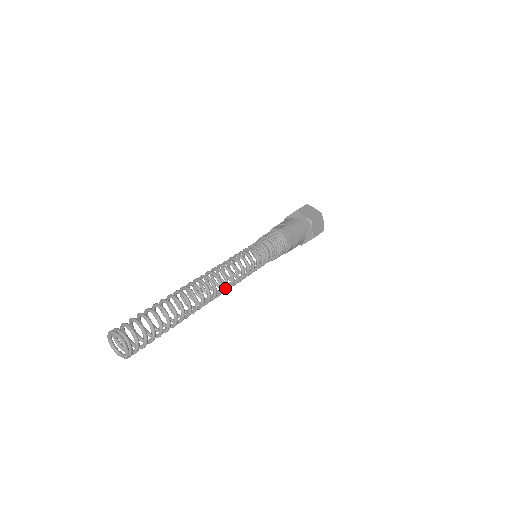
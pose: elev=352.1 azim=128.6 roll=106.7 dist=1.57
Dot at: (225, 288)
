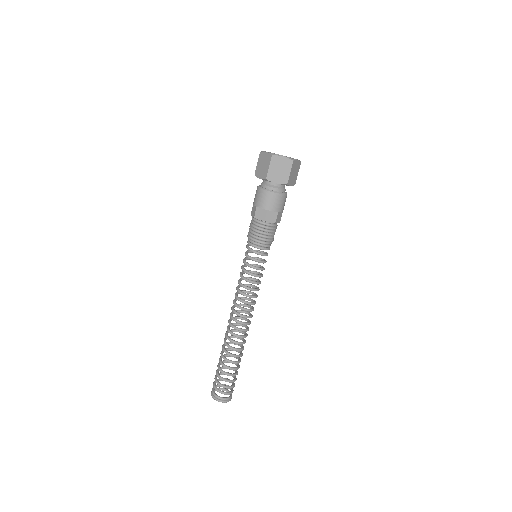
Dot at: occluded
